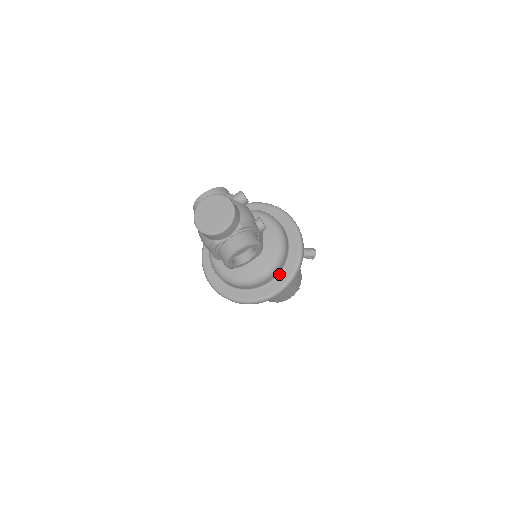
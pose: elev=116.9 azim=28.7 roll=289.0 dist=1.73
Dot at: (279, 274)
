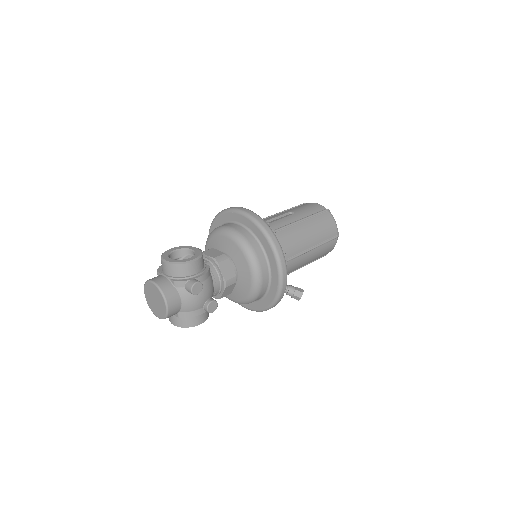
Dot at: occluded
